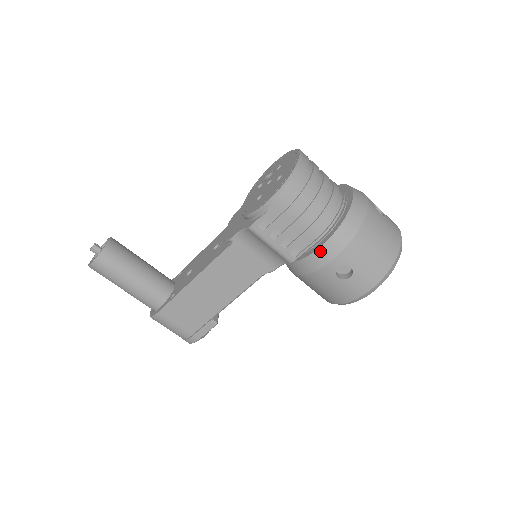
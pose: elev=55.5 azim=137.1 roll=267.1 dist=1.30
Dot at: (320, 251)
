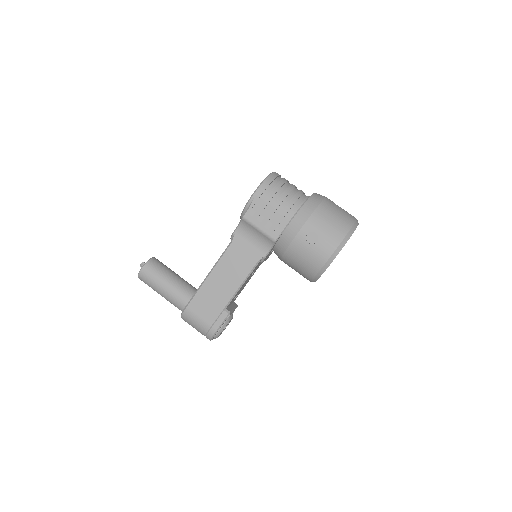
Dot at: (292, 224)
